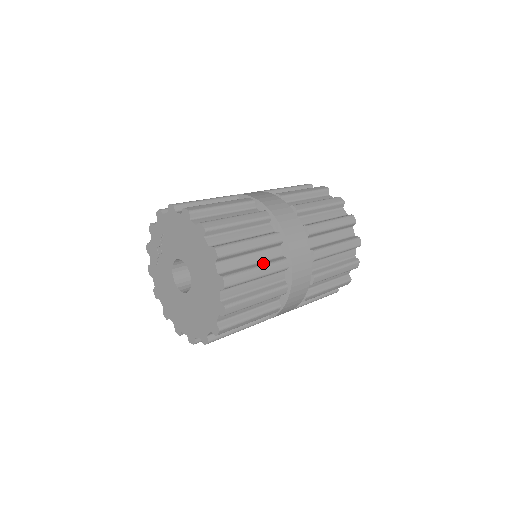
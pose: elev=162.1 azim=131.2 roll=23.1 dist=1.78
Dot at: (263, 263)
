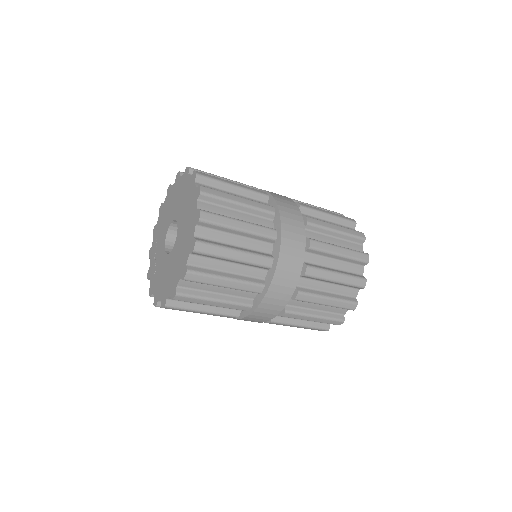
Dot at: occluded
